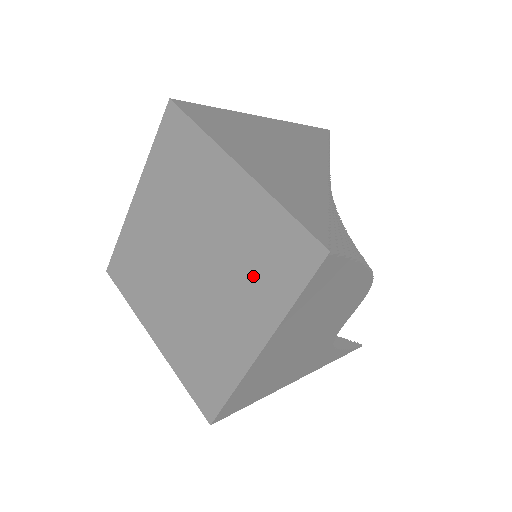
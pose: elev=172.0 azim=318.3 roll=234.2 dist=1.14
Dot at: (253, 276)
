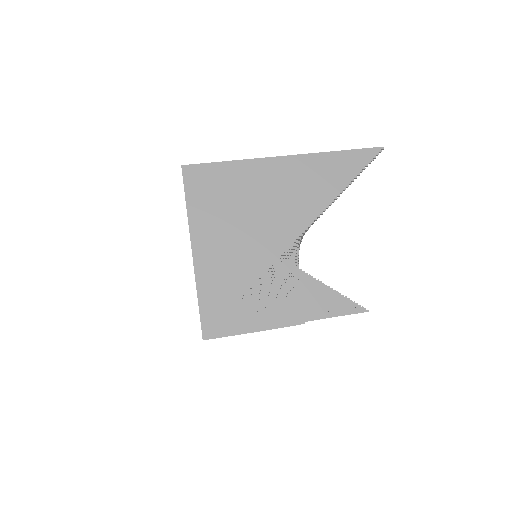
Dot at: occluded
